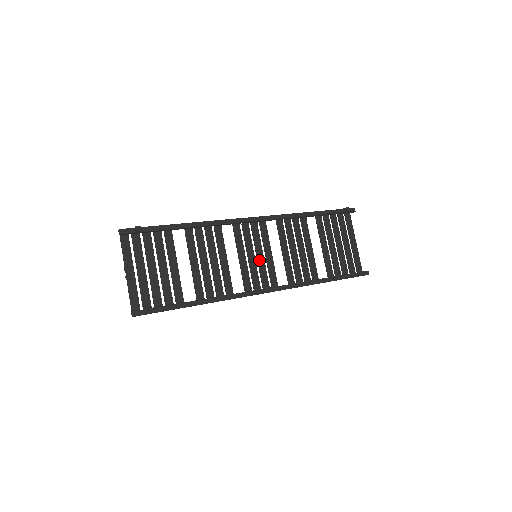
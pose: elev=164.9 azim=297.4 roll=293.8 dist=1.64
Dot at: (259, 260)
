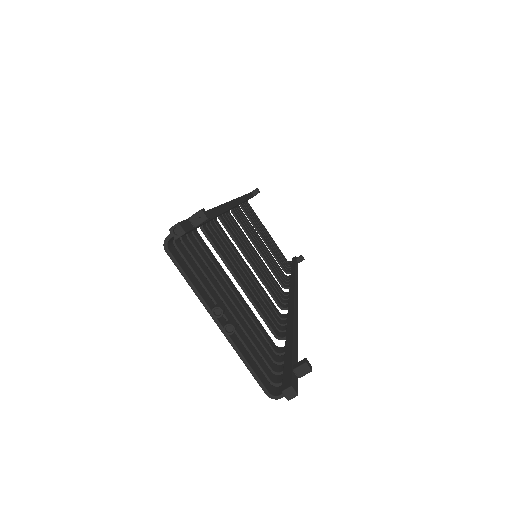
Dot at: (258, 262)
